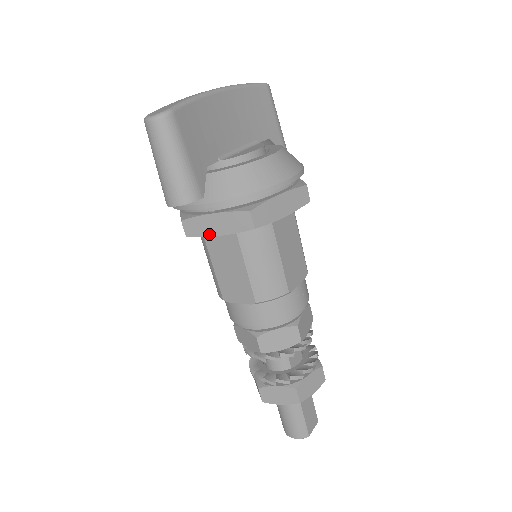
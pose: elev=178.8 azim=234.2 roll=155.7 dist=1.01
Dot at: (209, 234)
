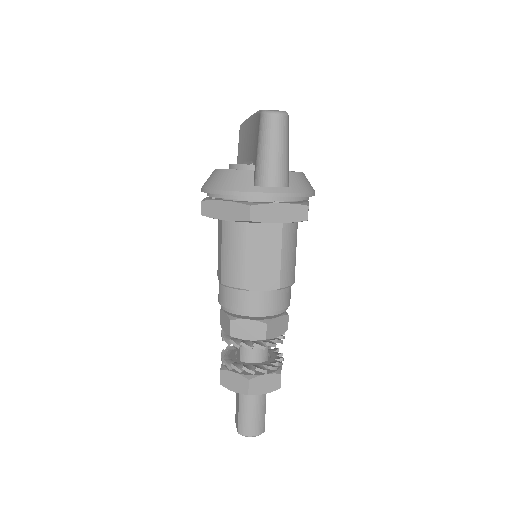
Dot at: (271, 221)
